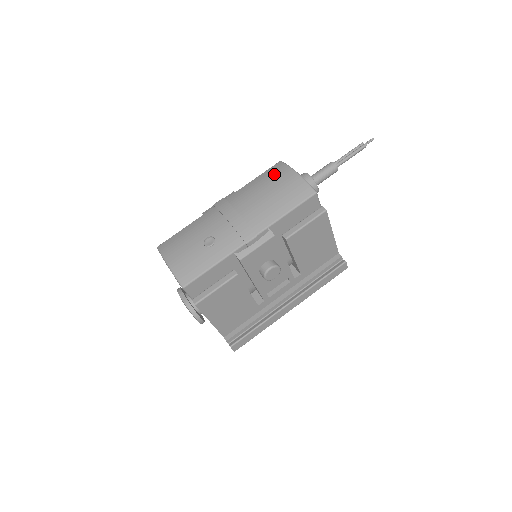
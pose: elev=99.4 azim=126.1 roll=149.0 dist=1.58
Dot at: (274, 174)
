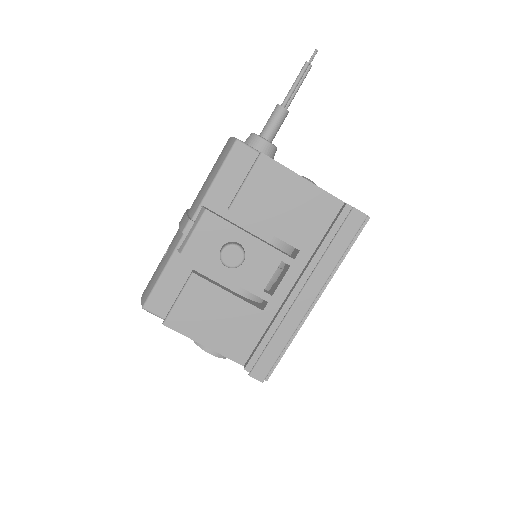
Dot at: occluded
